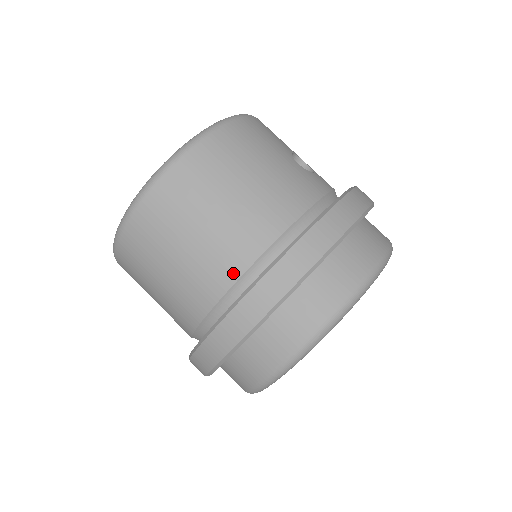
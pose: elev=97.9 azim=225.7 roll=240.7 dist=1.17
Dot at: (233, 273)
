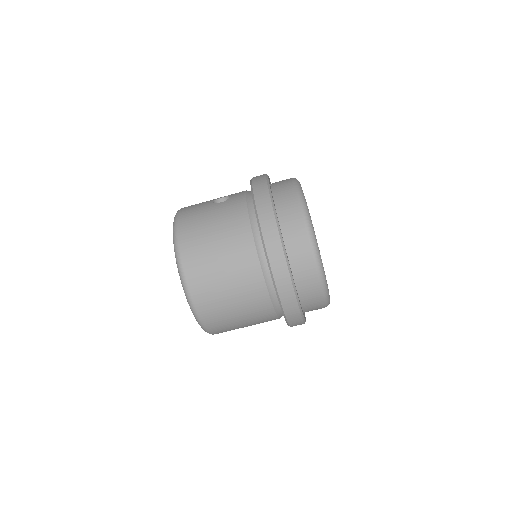
Dot at: (257, 271)
